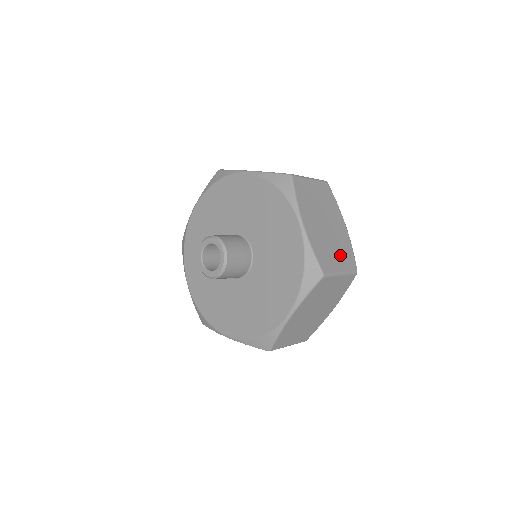
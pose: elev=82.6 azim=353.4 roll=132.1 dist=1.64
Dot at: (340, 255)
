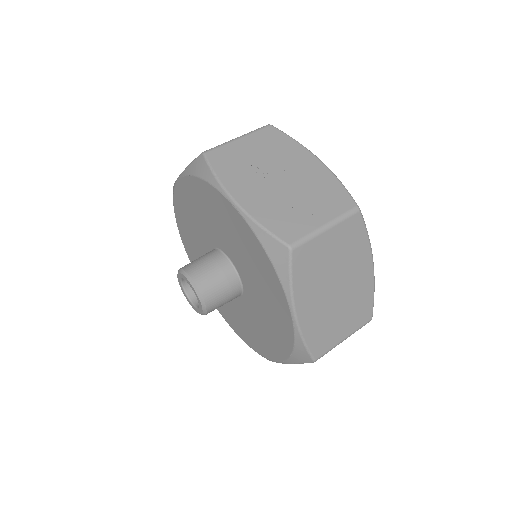
Dot at: (349, 317)
